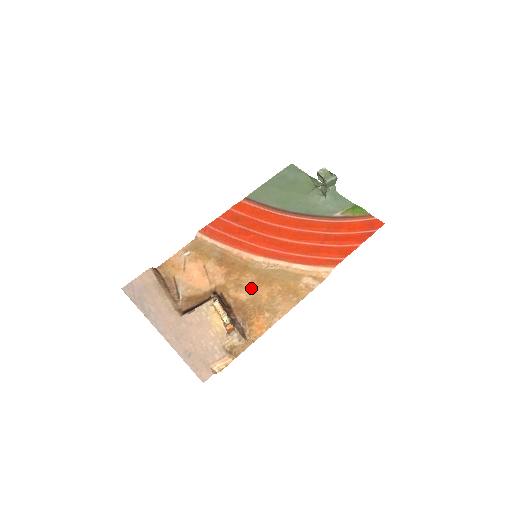
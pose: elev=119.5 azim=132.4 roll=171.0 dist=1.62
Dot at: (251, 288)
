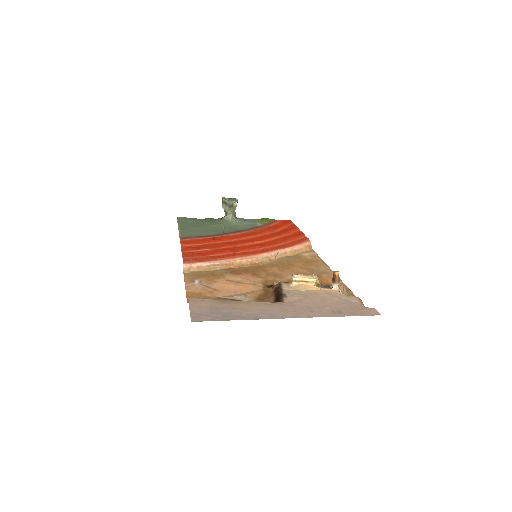
Dot at: (286, 272)
